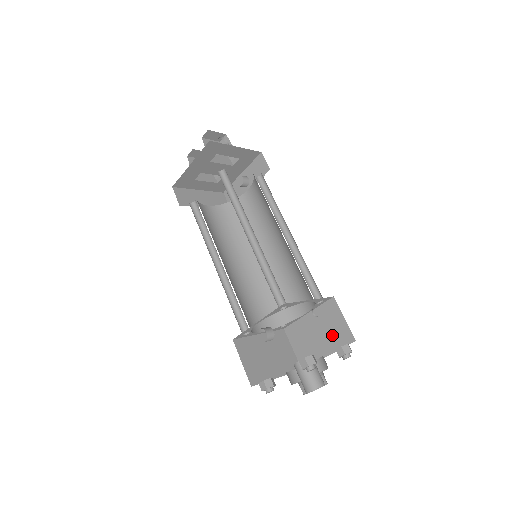
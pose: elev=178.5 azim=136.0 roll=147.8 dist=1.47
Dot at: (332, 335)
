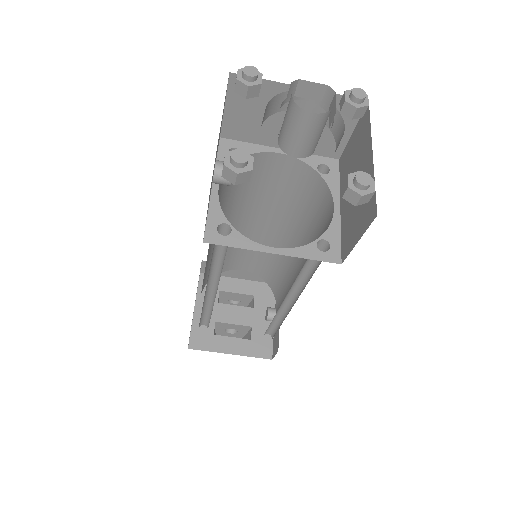
Dot at: (359, 151)
